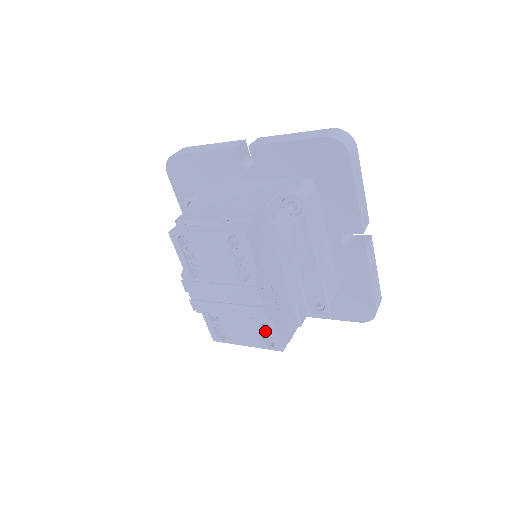
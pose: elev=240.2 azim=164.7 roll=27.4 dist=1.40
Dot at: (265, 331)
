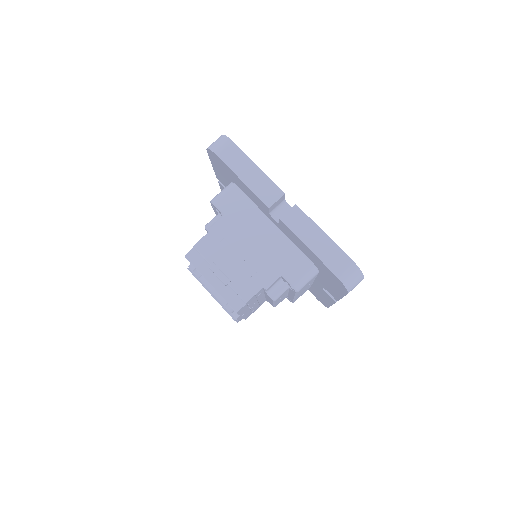
Dot at: occluded
